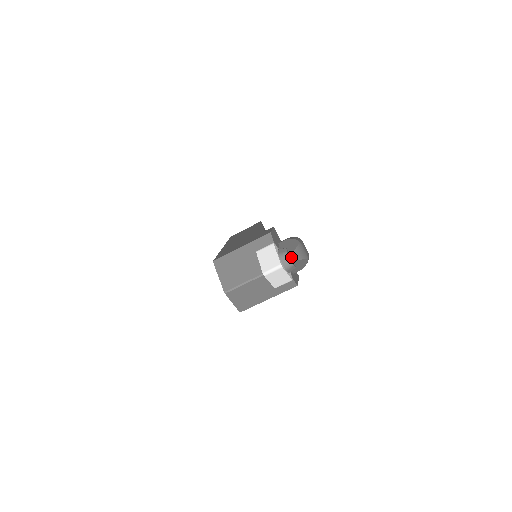
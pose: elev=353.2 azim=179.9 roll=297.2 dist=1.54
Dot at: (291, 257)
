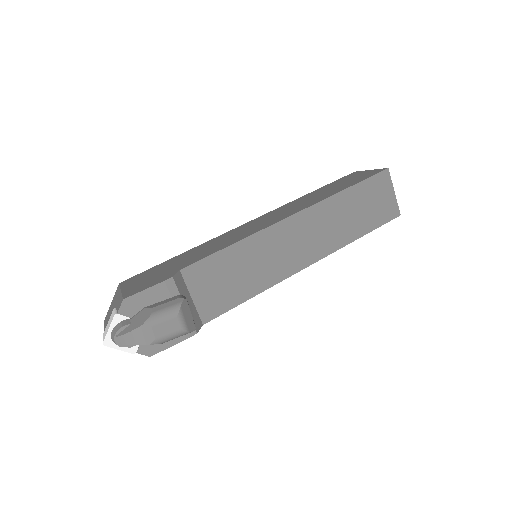
Dot at: (117, 340)
